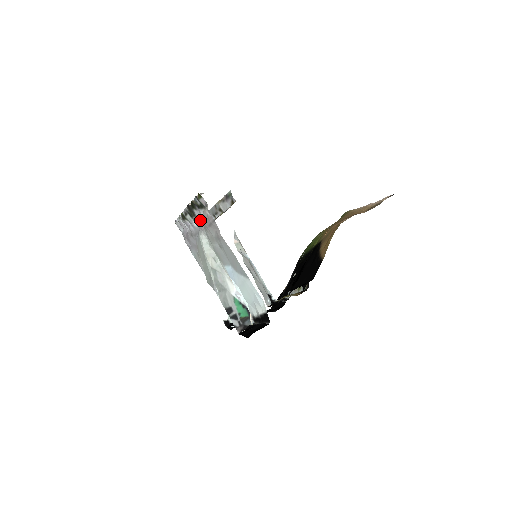
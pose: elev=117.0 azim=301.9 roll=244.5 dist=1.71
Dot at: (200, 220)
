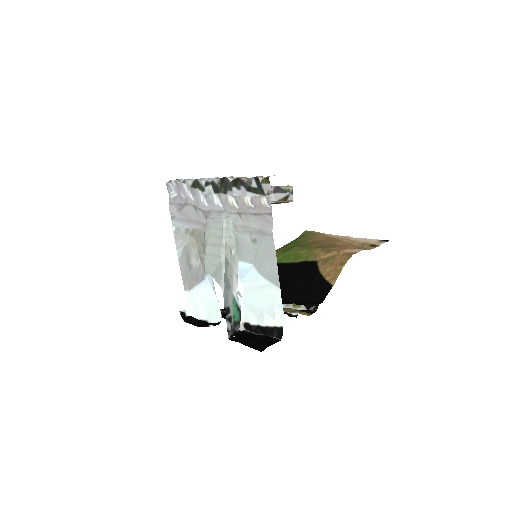
Dot at: (236, 202)
